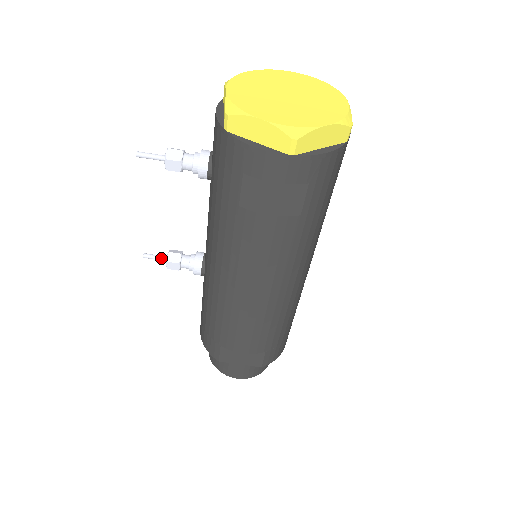
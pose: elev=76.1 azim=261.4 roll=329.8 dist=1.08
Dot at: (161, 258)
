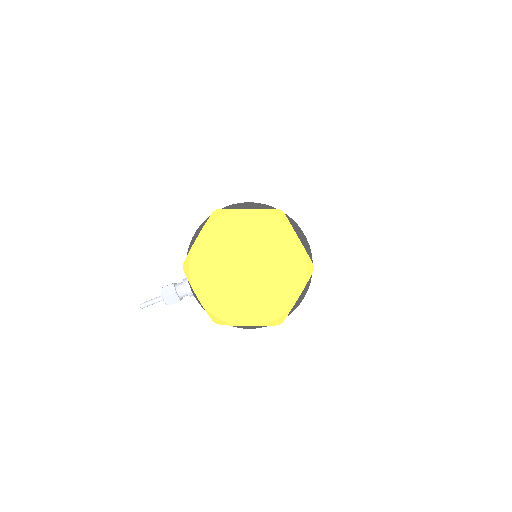
Dot at: occluded
